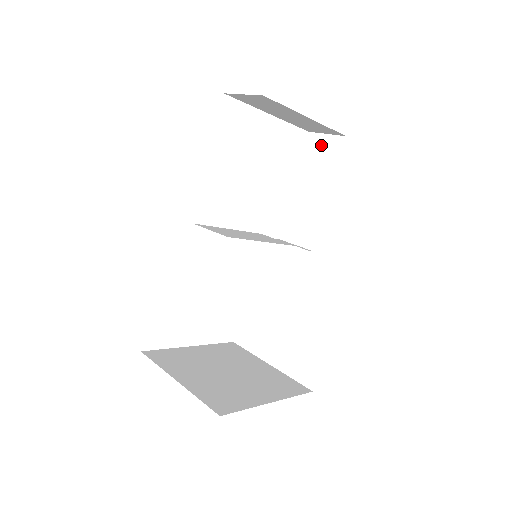
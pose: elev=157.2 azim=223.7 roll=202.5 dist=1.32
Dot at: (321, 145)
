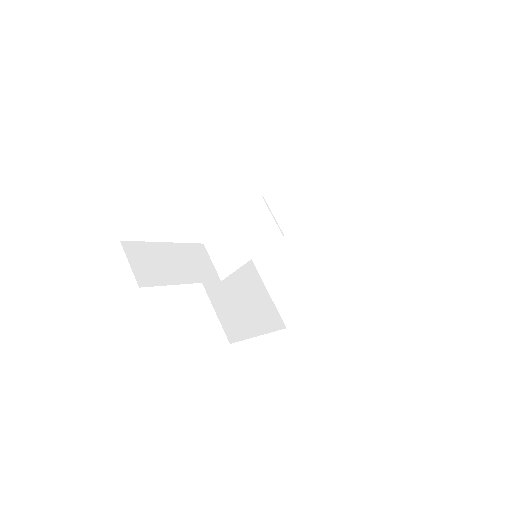
Dot at: occluded
